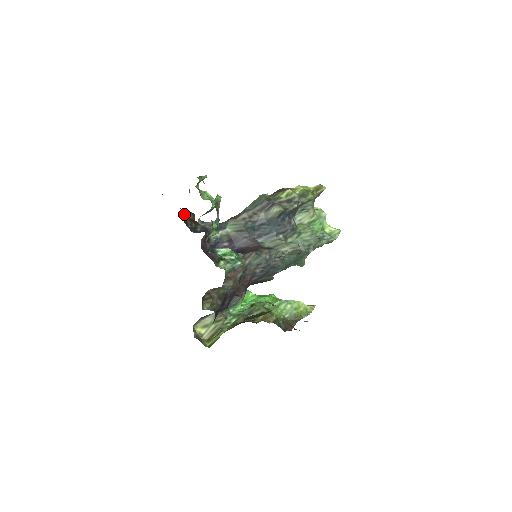
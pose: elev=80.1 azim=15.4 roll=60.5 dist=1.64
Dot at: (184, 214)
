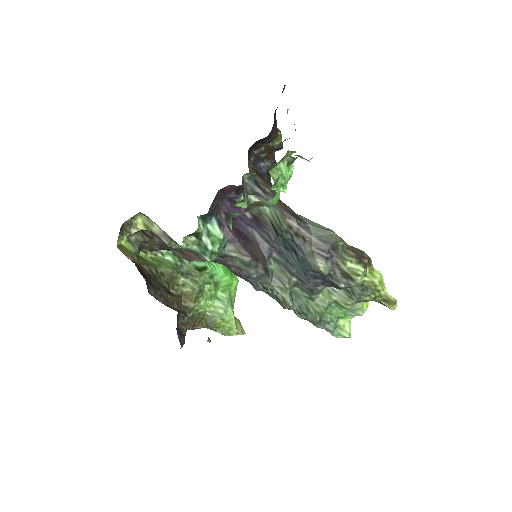
Dot at: (267, 138)
